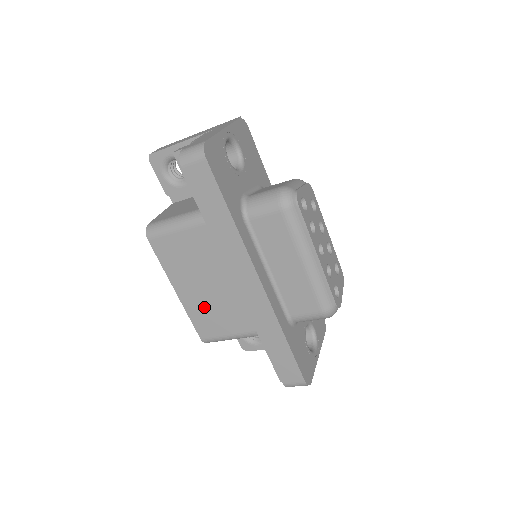
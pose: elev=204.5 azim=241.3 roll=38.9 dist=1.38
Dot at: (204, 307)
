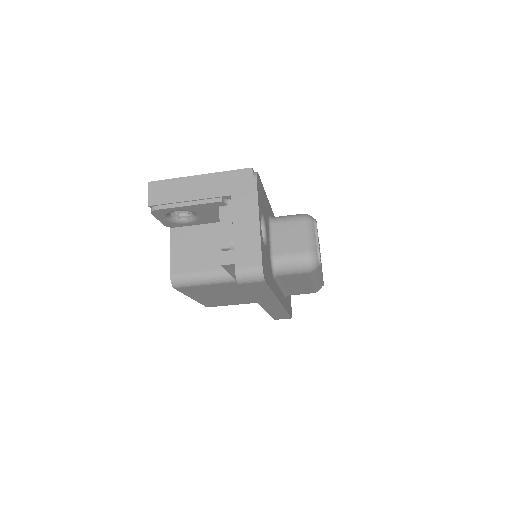
Dot at: (217, 301)
